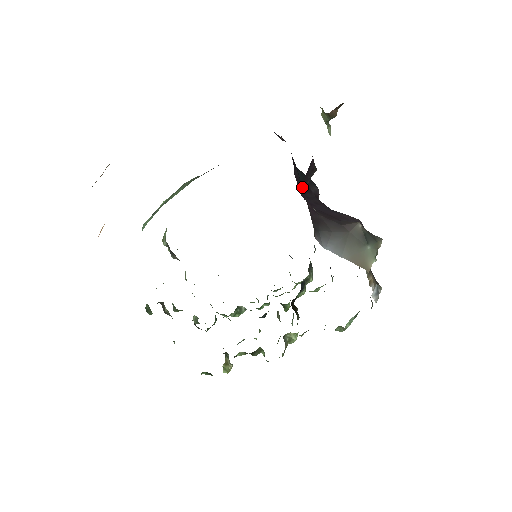
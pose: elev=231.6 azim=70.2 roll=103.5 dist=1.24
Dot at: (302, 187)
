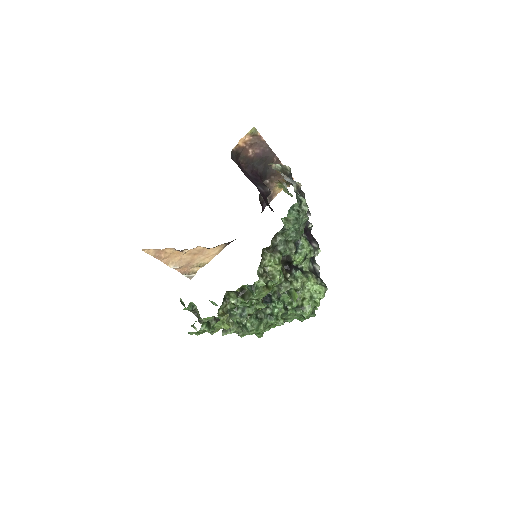
Dot at: occluded
